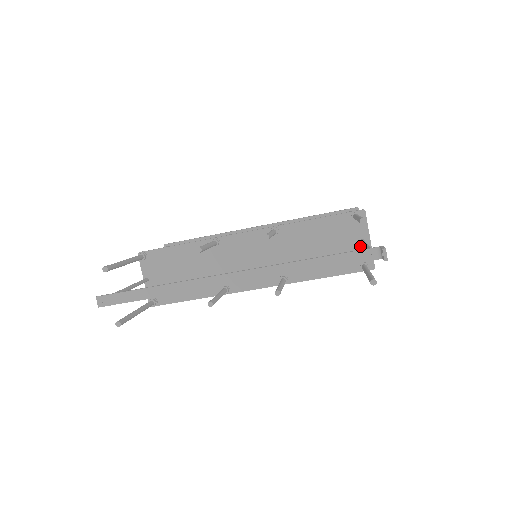
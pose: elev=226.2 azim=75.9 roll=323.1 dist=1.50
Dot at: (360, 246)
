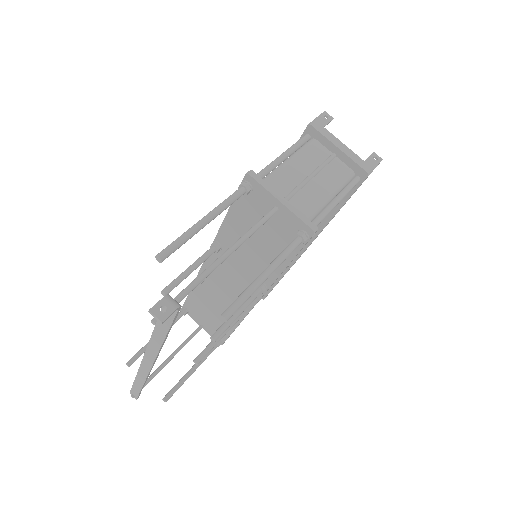
Dot at: (280, 216)
